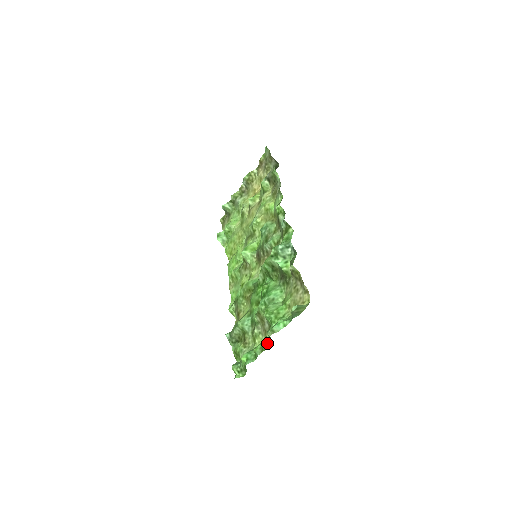
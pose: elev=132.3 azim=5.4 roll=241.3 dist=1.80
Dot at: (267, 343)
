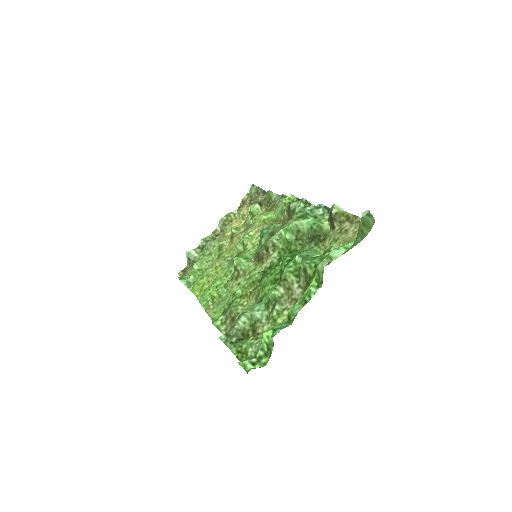
Dot at: (314, 289)
